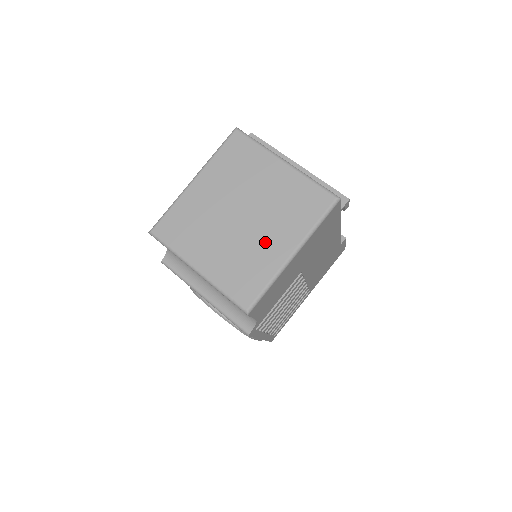
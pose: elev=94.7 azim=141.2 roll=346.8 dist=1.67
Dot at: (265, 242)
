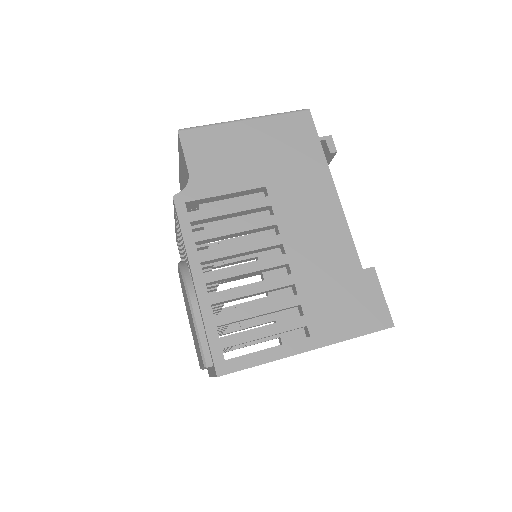
Dot at: occluded
